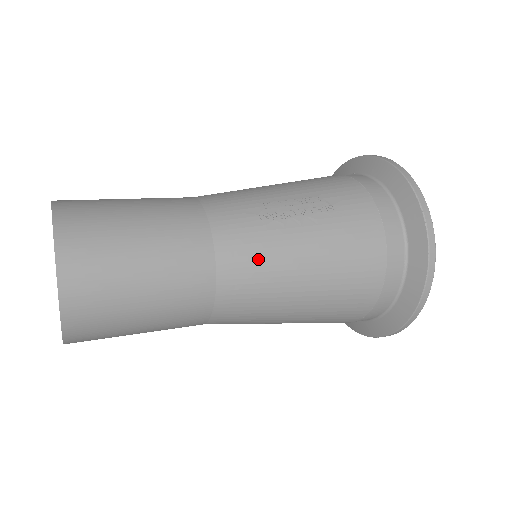
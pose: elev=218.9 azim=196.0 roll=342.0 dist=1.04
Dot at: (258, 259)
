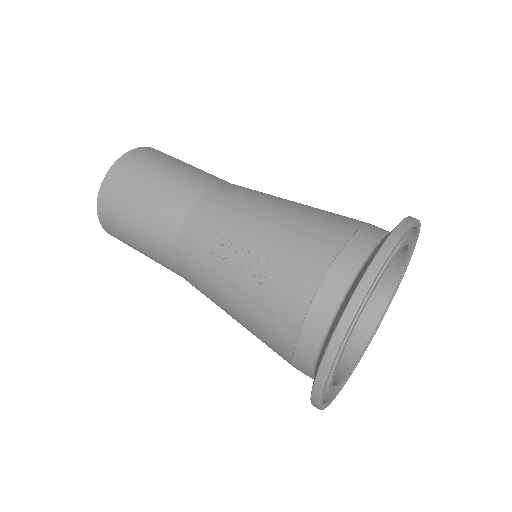
Dot at: (198, 277)
